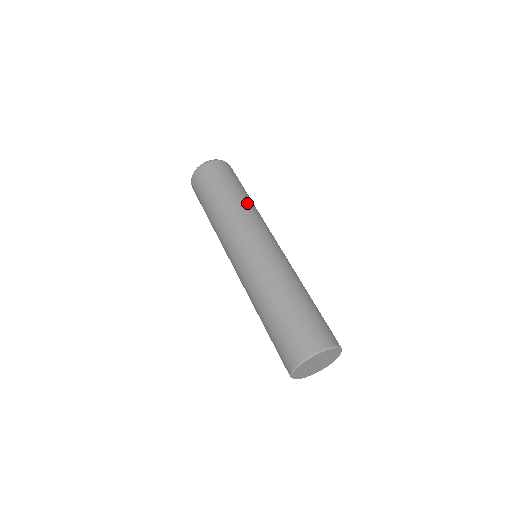
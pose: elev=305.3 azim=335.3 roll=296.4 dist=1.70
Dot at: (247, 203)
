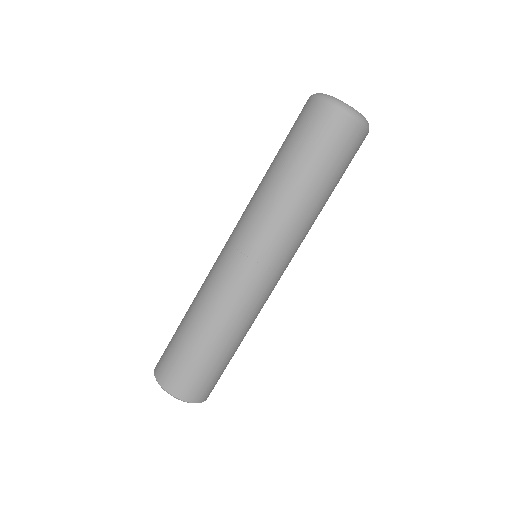
Dot at: (299, 206)
